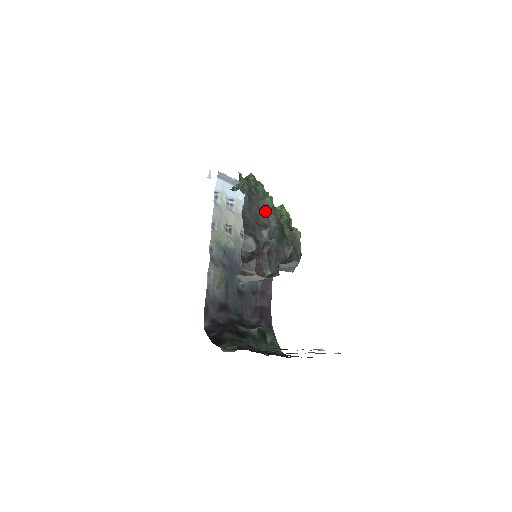
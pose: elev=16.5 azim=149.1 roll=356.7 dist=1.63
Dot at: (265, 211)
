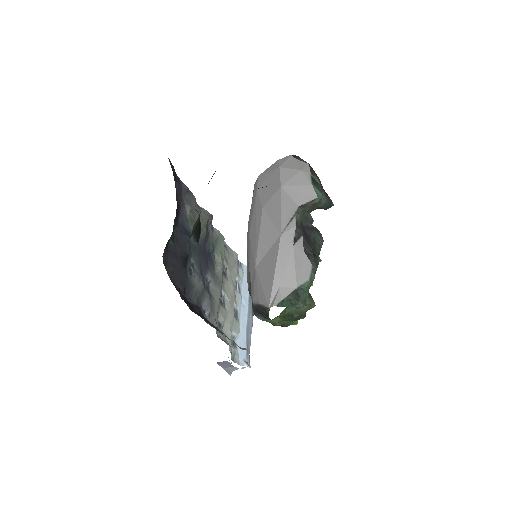
Dot at: occluded
